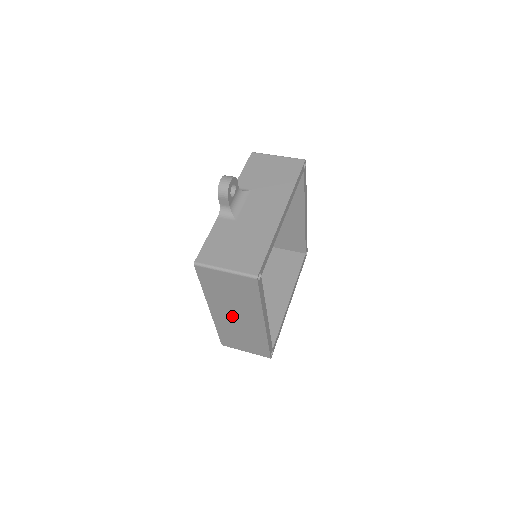
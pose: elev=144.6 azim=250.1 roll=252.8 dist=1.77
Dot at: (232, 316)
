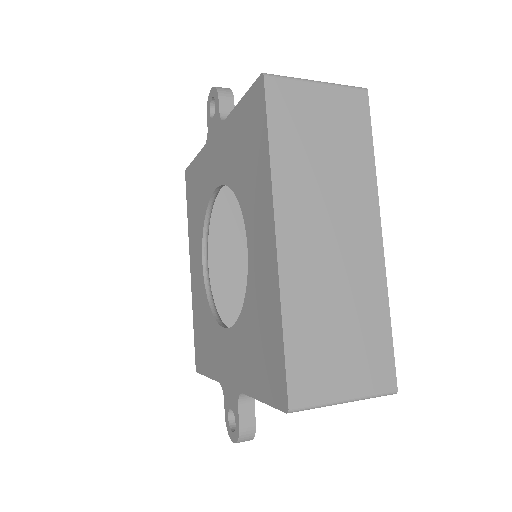
Dot at: (322, 236)
